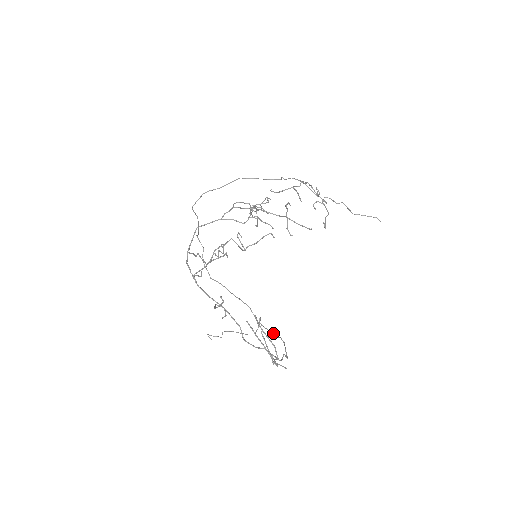
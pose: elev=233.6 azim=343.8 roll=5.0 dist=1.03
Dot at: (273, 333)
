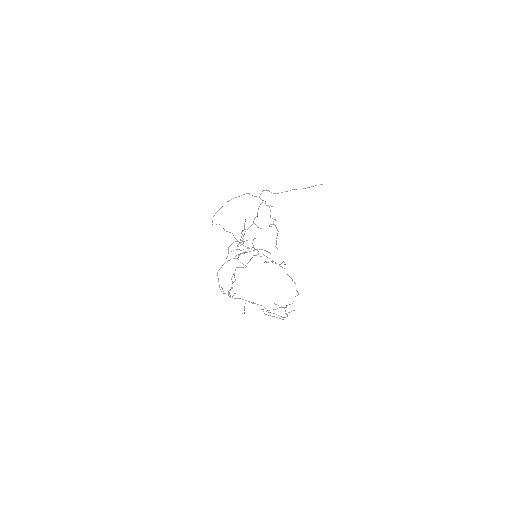
Dot at: (289, 276)
